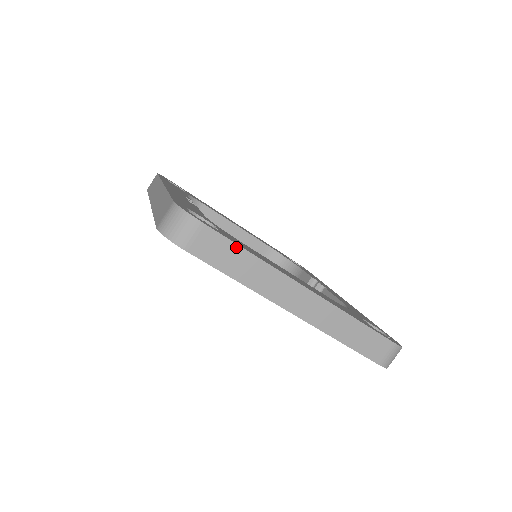
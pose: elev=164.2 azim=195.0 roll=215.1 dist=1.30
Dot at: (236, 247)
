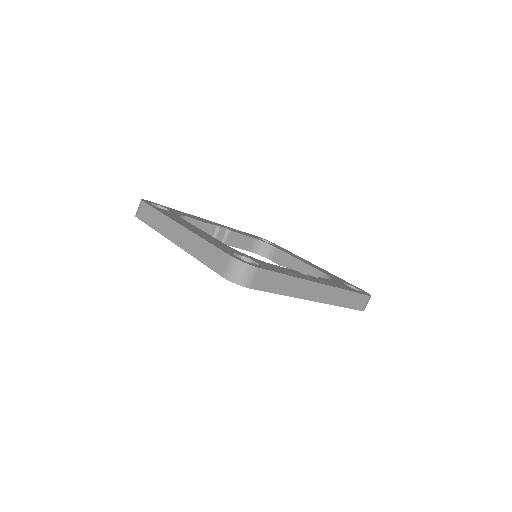
Dot at: (153, 209)
